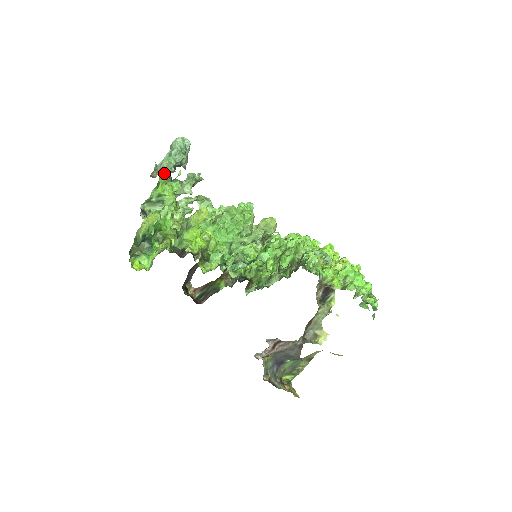
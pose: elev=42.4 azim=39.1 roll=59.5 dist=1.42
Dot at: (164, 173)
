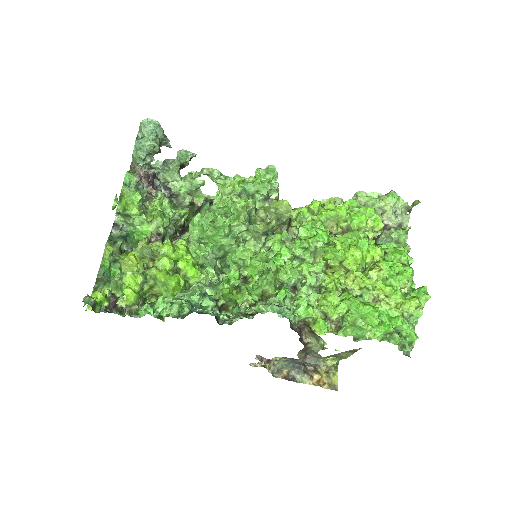
Dot at: (124, 182)
